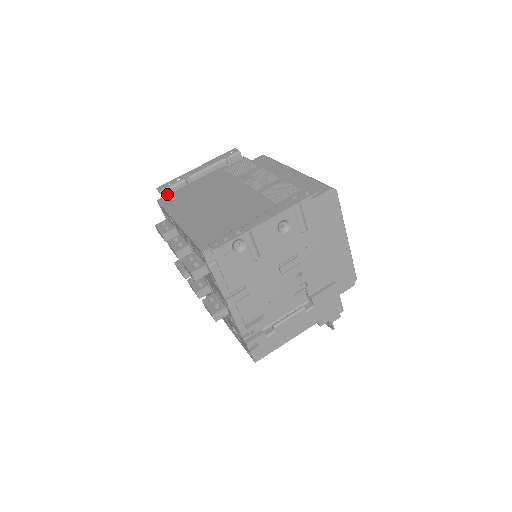
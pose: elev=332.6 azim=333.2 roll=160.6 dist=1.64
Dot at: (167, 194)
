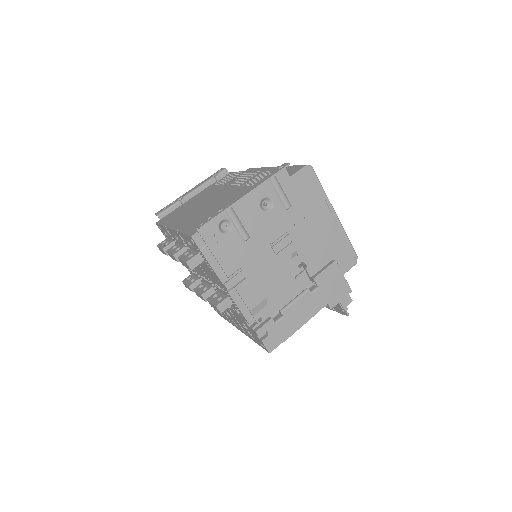
Dot at: (164, 216)
